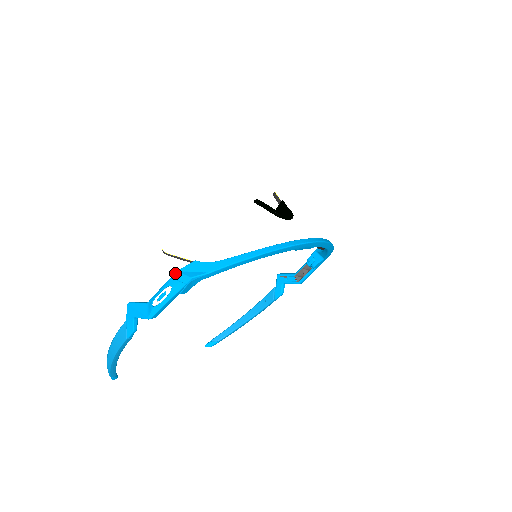
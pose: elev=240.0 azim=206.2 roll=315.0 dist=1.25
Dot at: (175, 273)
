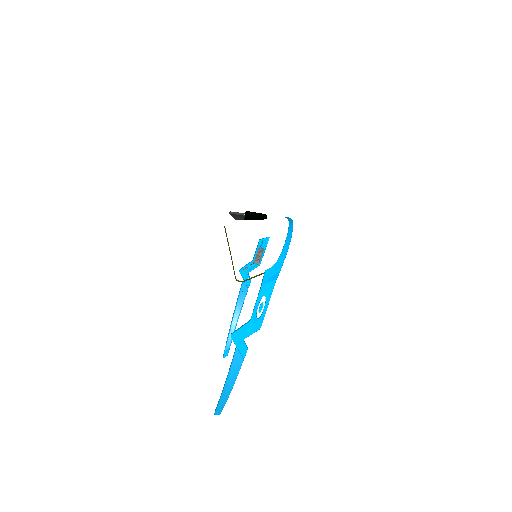
Dot at: (262, 286)
